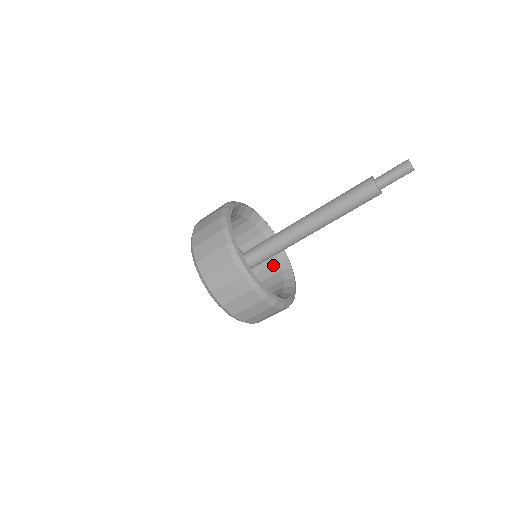
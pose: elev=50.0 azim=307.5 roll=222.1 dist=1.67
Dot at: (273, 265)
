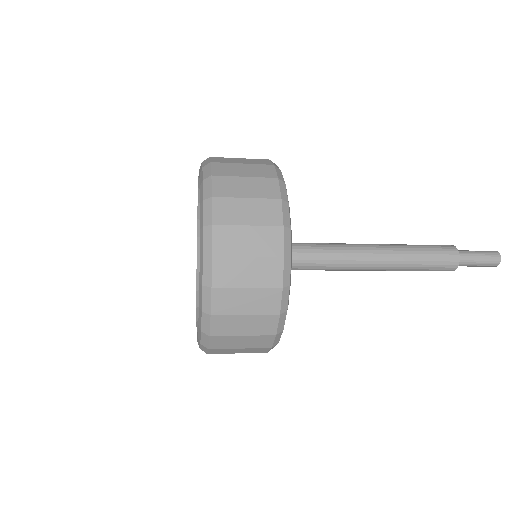
Dot at: occluded
